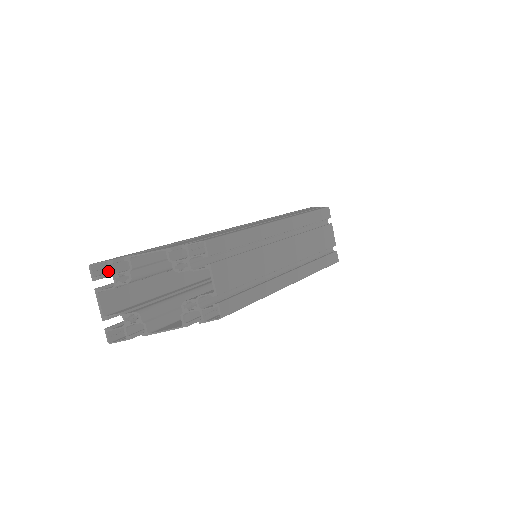
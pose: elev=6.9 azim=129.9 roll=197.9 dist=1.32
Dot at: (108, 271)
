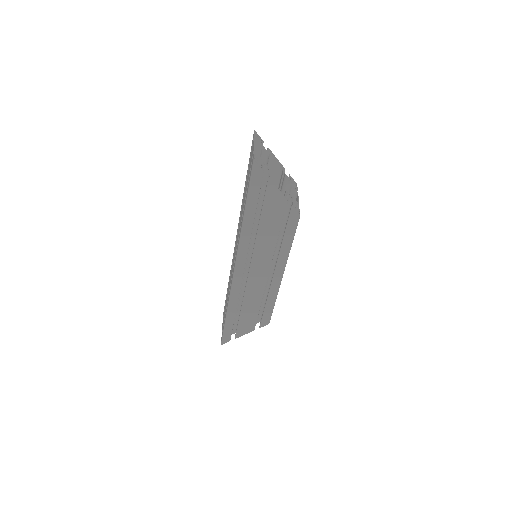
Dot at: occluded
